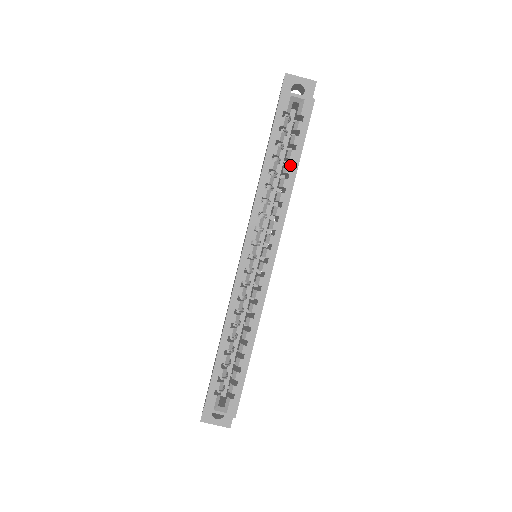
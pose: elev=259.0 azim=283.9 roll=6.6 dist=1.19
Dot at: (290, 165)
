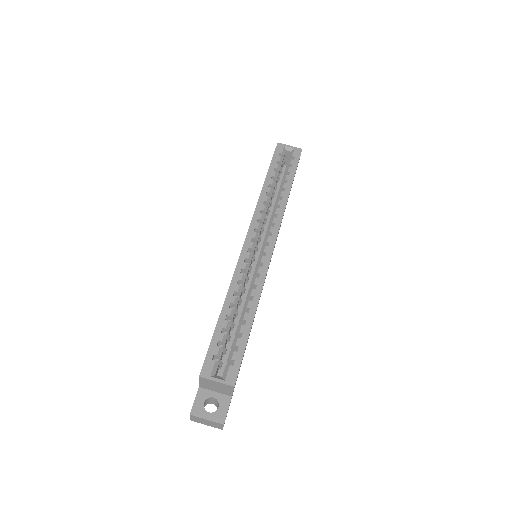
Dot at: (285, 183)
